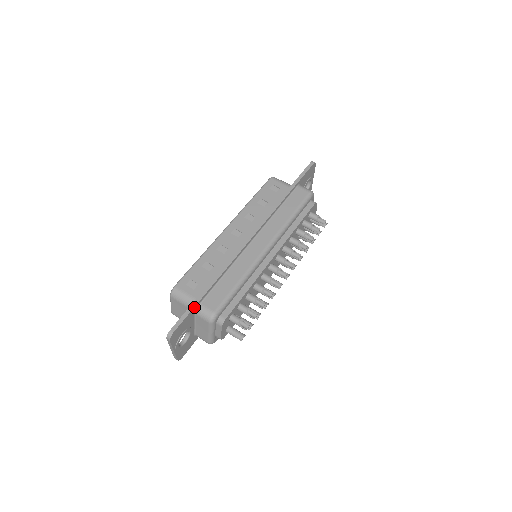
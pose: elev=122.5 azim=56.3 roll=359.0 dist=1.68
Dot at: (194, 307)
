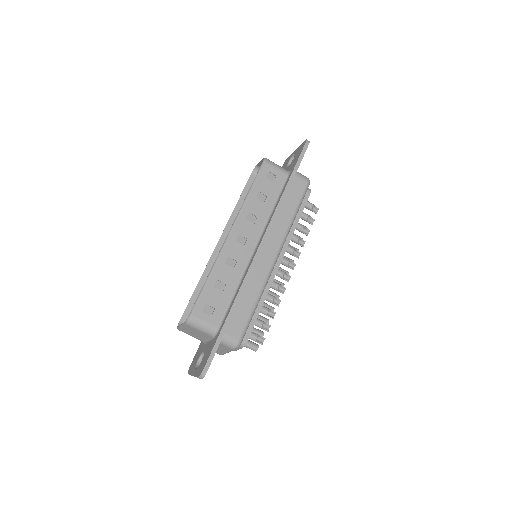
Dot at: (220, 340)
